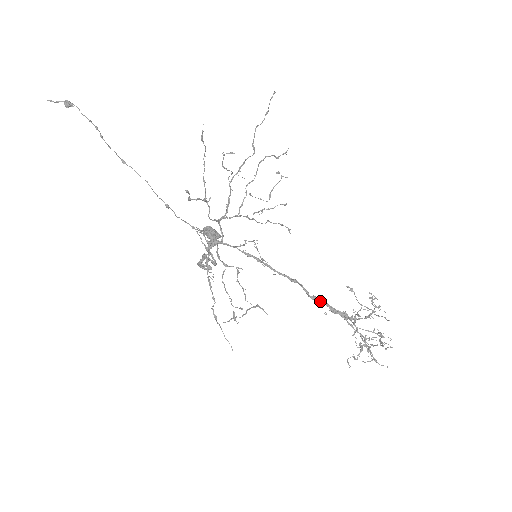
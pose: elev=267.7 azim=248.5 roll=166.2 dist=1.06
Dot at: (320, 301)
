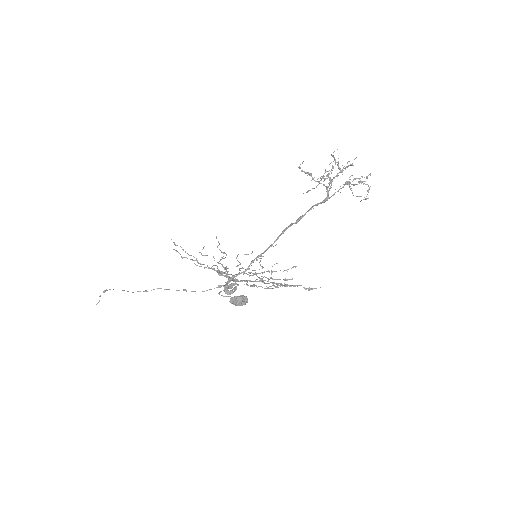
Dot at: (305, 214)
